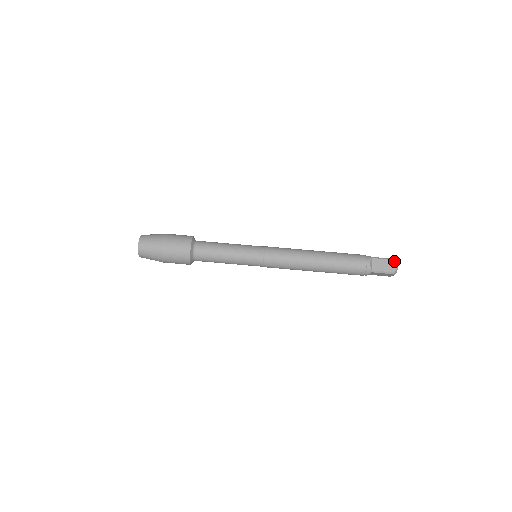
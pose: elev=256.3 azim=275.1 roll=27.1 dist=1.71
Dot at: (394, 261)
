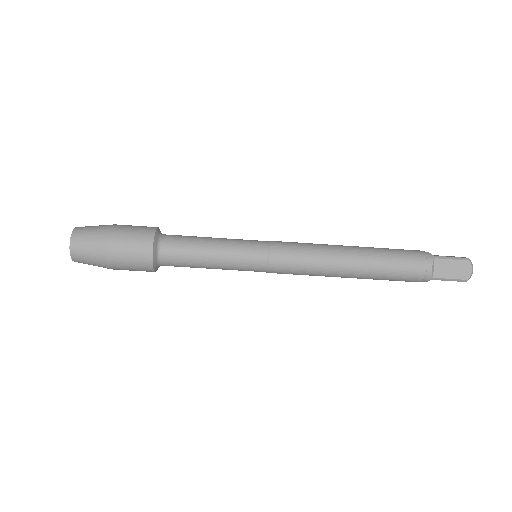
Dot at: (468, 262)
